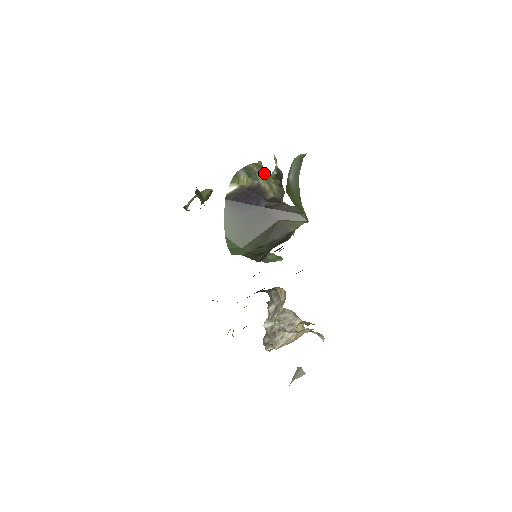
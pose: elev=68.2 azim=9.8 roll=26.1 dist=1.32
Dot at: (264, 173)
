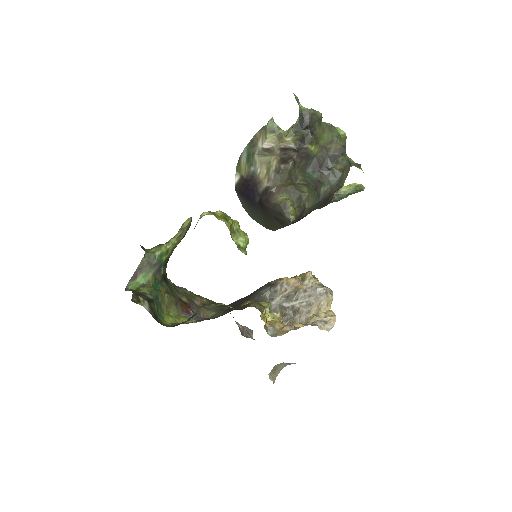
Dot at: (274, 138)
